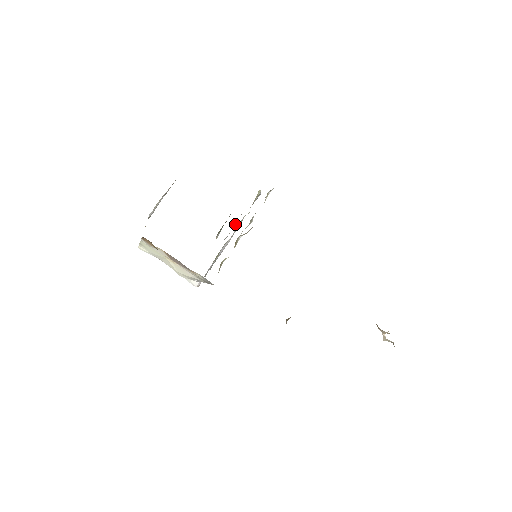
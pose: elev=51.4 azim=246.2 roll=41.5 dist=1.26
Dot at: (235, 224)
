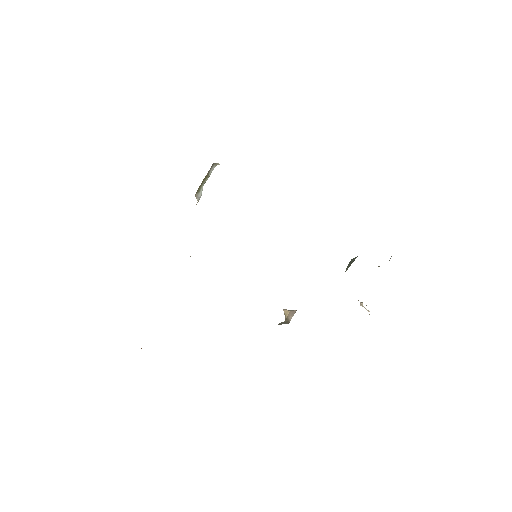
Dot at: occluded
